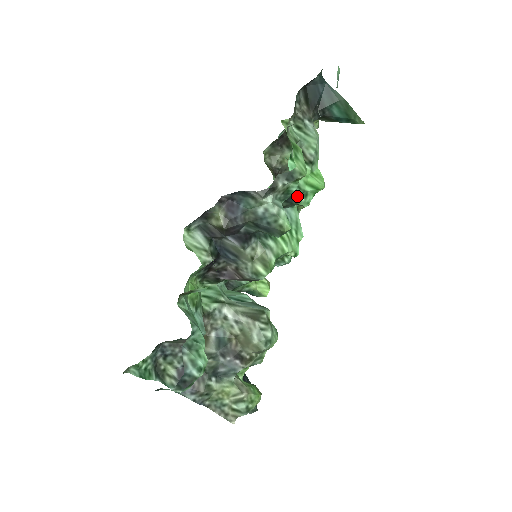
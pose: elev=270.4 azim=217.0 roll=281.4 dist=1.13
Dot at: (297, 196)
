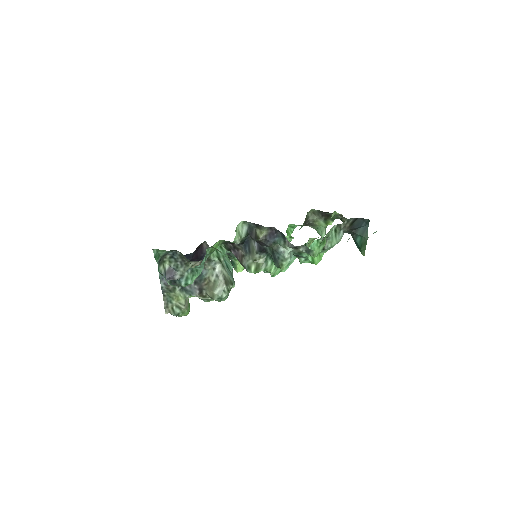
Dot at: (302, 256)
